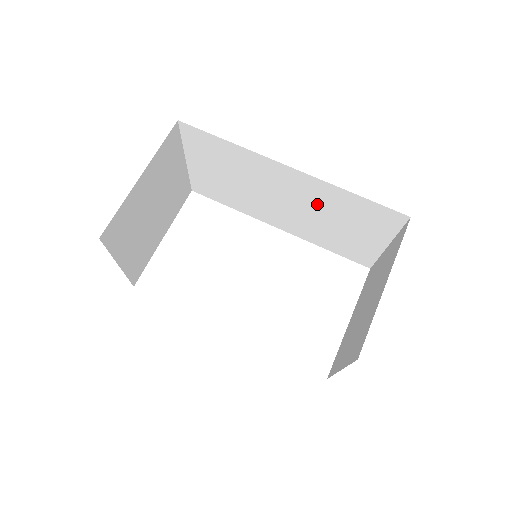
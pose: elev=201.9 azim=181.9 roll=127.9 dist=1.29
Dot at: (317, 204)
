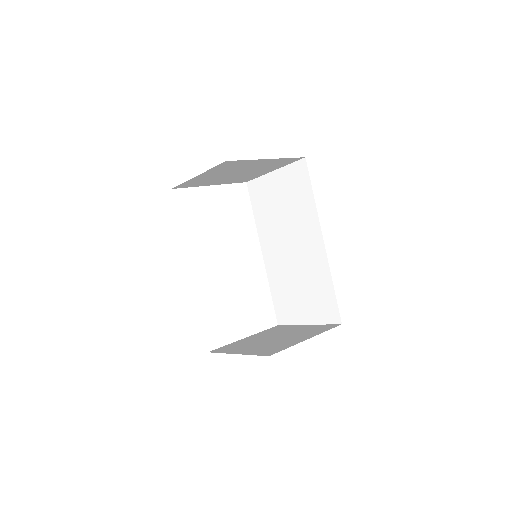
Dot at: (307, 269)
